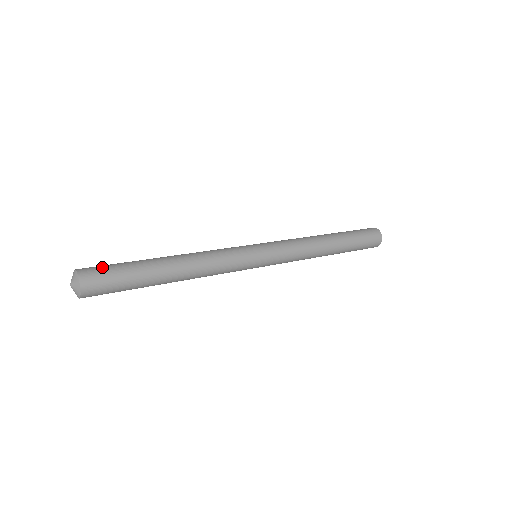
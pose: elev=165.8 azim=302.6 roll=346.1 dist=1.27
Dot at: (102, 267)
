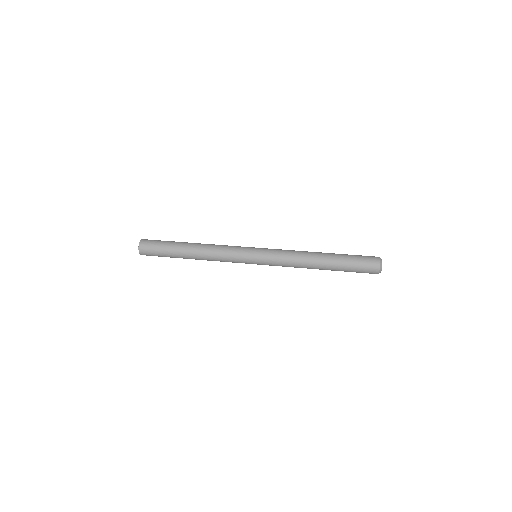
Dot at: (152, 247)
